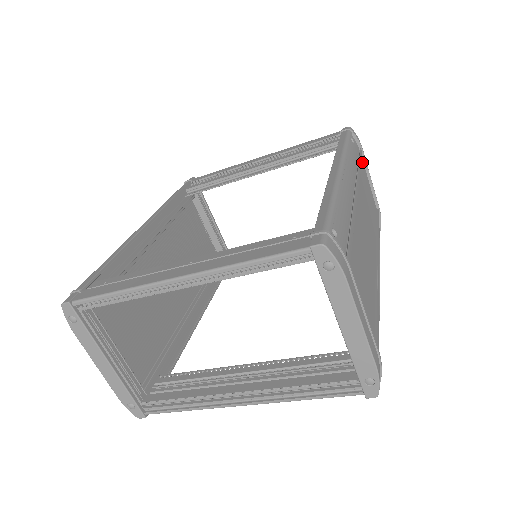
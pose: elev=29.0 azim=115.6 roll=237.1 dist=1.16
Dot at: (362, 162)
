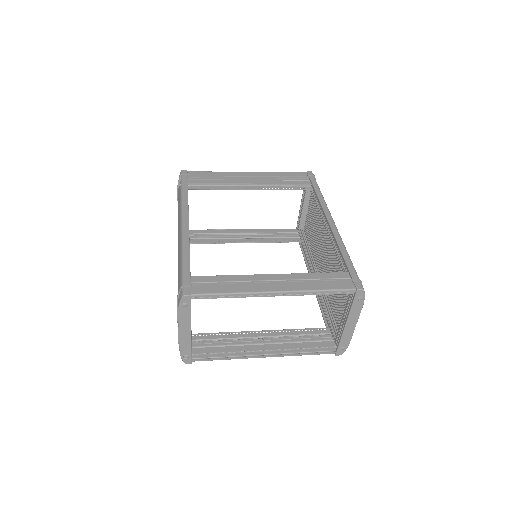
Dot at: occluded
